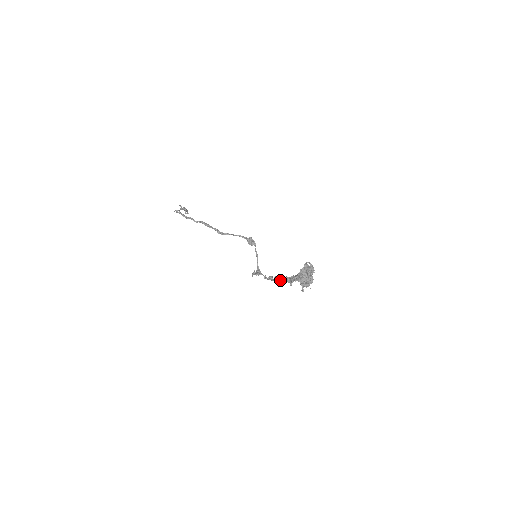
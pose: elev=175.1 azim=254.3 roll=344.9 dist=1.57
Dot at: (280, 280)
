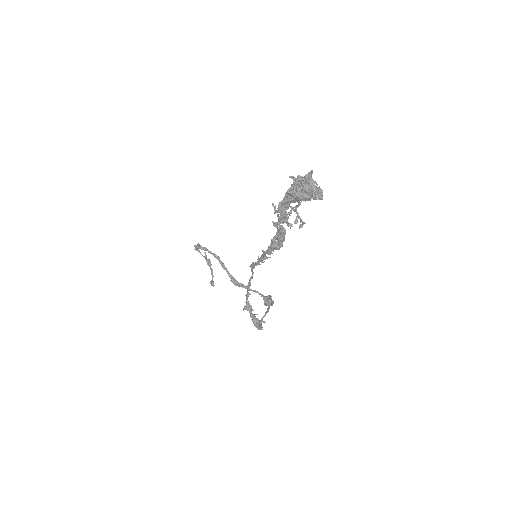
Dot at: (269, 247)
